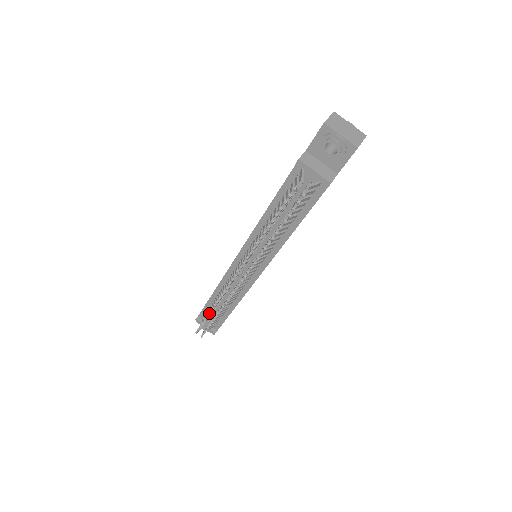
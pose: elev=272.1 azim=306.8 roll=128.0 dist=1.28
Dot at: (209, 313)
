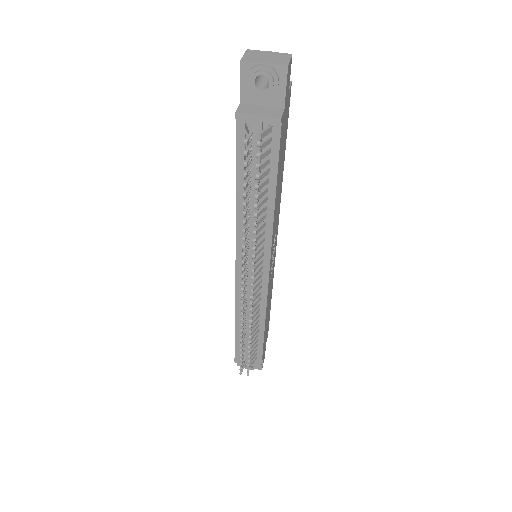
Dot at: (241, 343)
